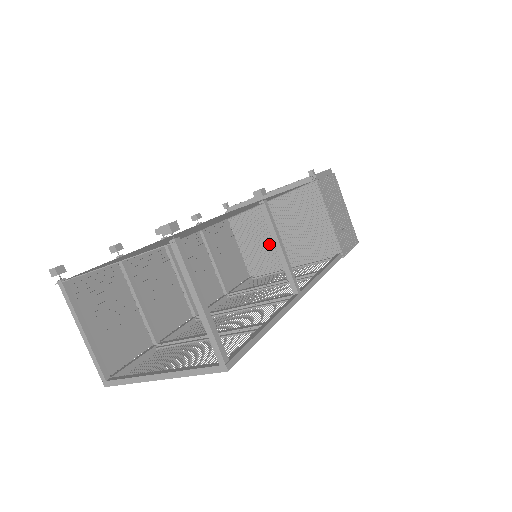
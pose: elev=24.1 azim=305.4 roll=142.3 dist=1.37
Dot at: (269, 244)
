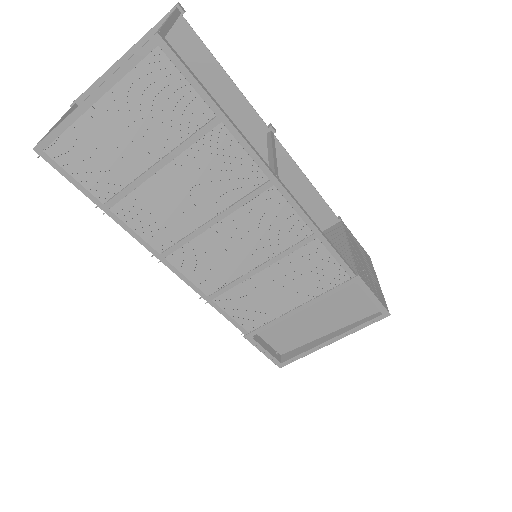
Dot at: occluded
